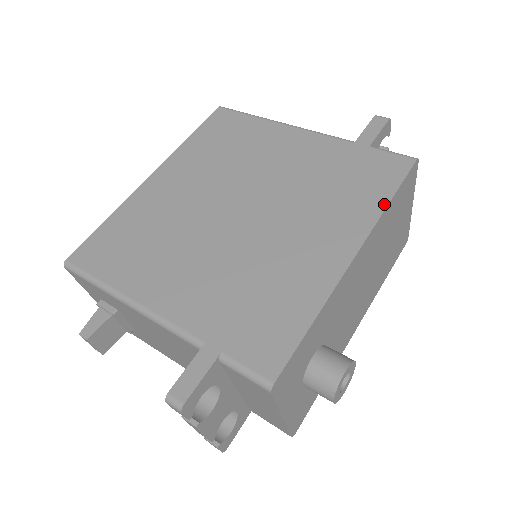
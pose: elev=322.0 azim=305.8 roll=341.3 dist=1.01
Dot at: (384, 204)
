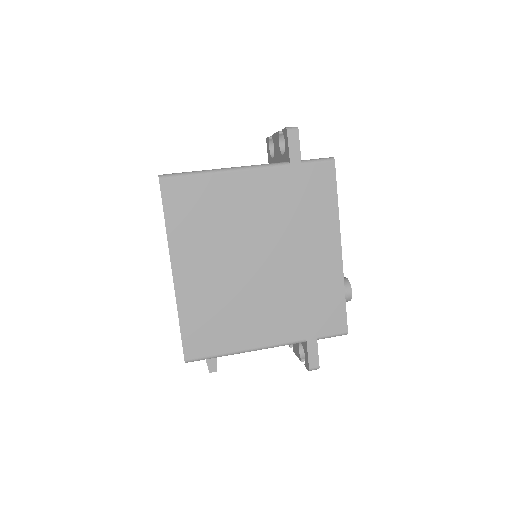
Dot at: (336, 207)
